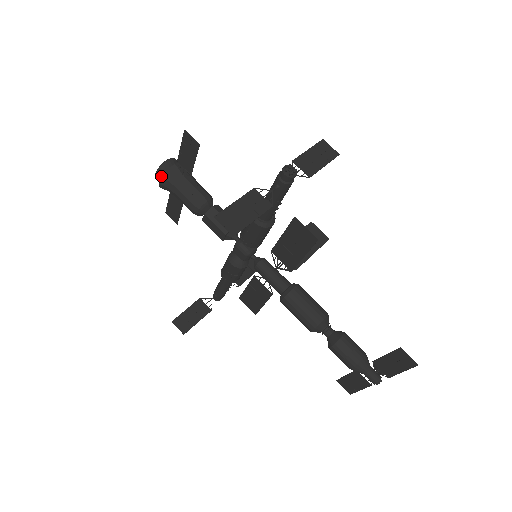
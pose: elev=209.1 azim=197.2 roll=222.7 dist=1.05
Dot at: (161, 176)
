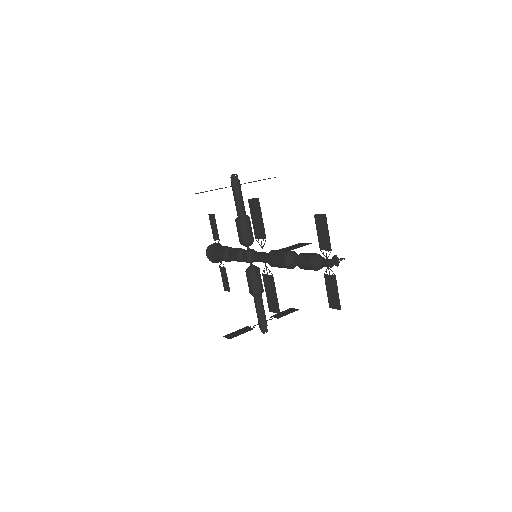
Dot at: (208, 252)
